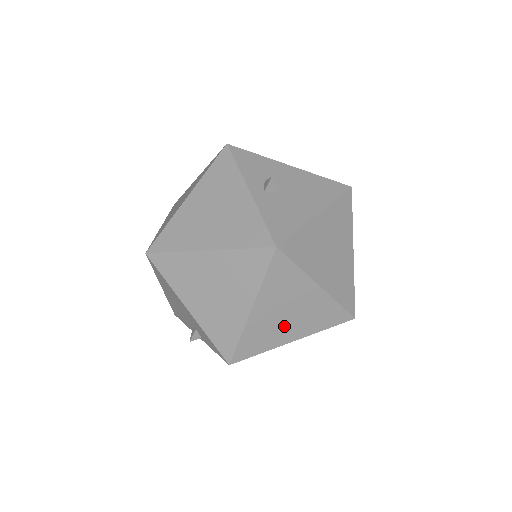
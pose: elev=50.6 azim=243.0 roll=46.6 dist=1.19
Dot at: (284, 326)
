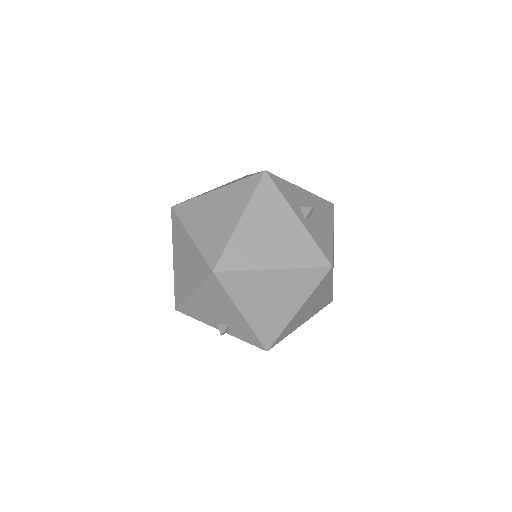
Dot at: (304, 316)
